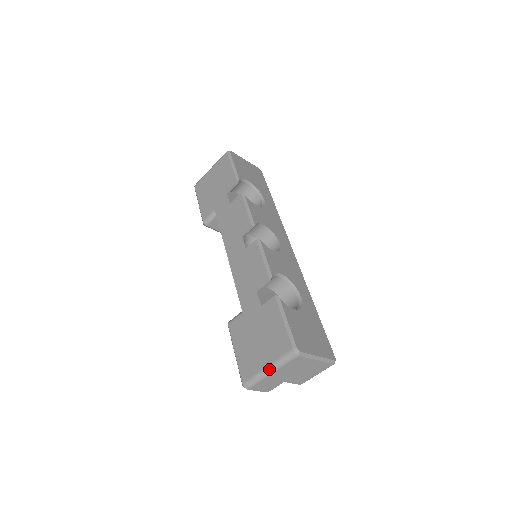
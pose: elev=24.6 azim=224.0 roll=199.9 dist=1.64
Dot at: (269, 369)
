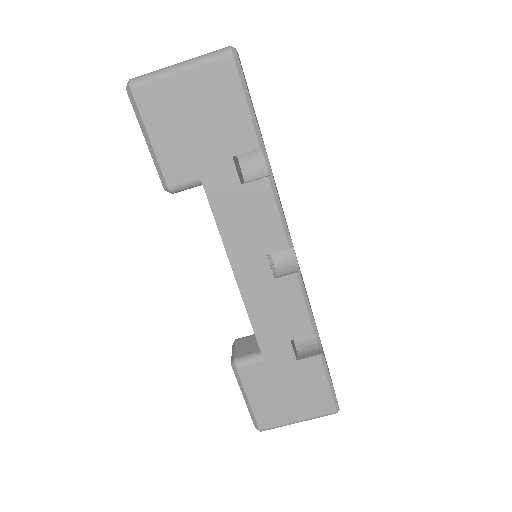
Dot at: occluded
